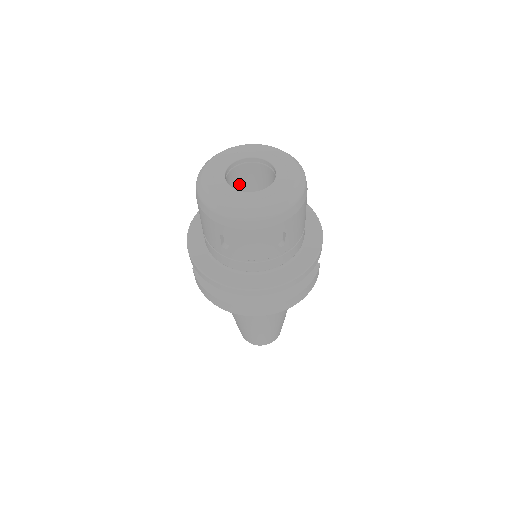
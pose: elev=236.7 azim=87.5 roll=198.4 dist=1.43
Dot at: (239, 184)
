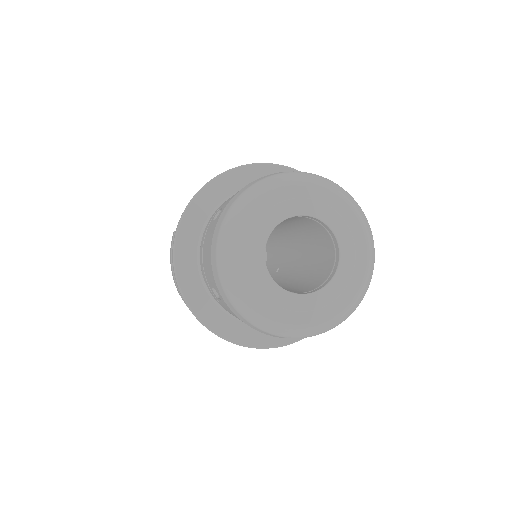
Dot at: (287, 219)
